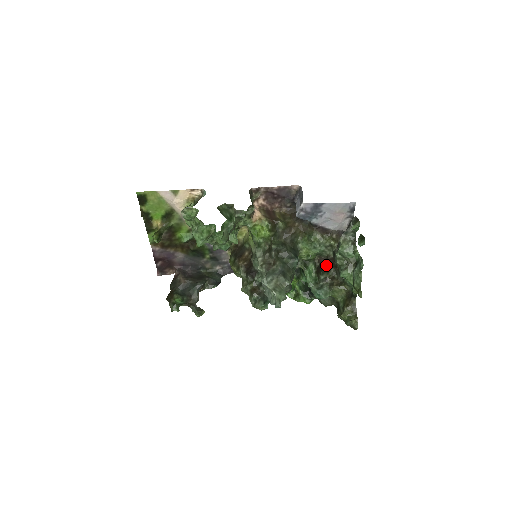
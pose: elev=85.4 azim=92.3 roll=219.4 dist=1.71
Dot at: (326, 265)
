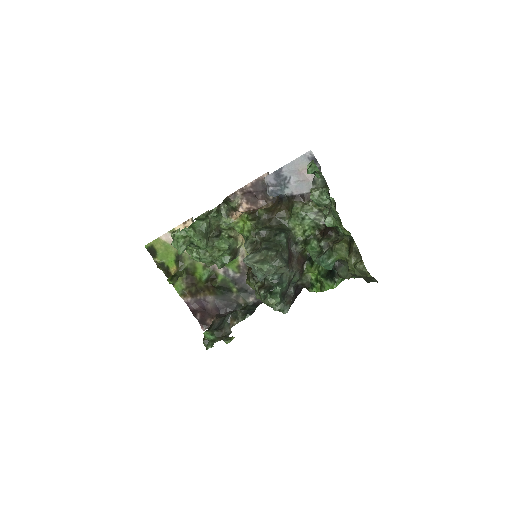
Dot at: (326, 233)
